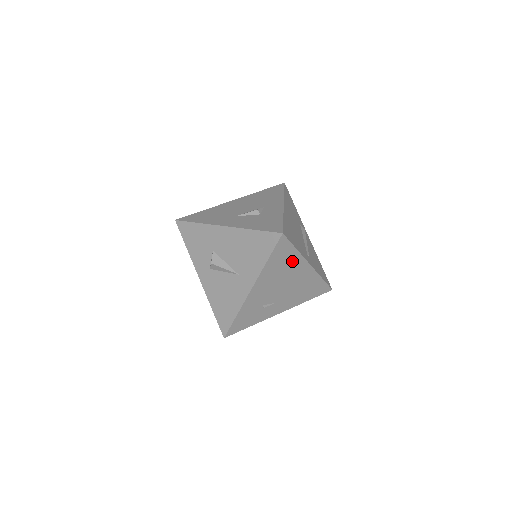
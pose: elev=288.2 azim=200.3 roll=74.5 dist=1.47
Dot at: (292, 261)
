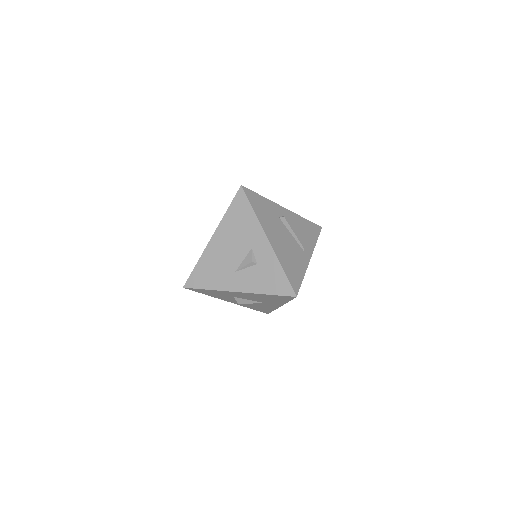
Dot at: occluded
